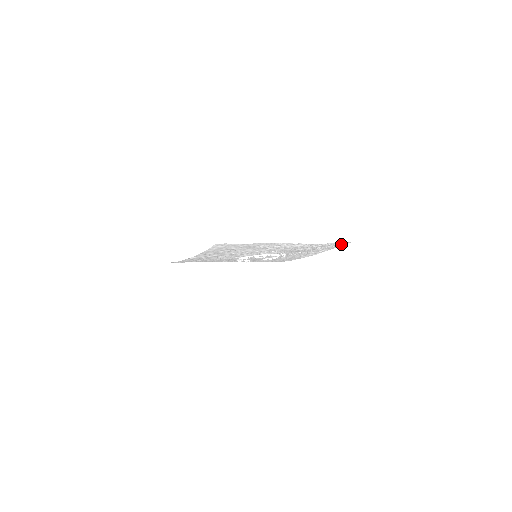
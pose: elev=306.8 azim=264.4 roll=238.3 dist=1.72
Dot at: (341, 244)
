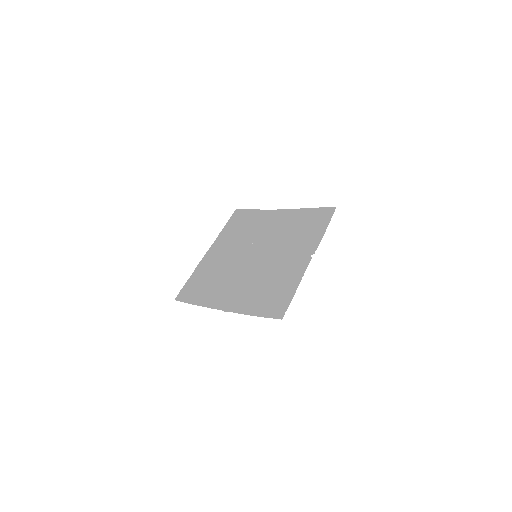
Dot at: (324, 211)
